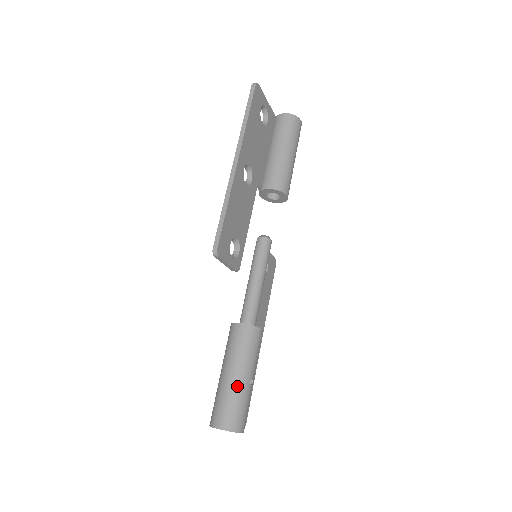
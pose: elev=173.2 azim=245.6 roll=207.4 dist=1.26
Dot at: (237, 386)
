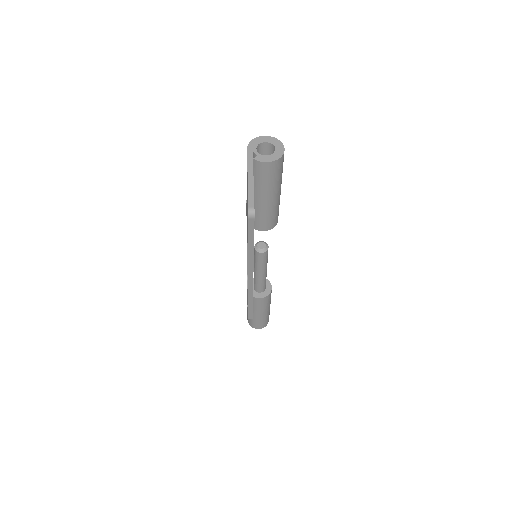
Dot at: (265, 316)
